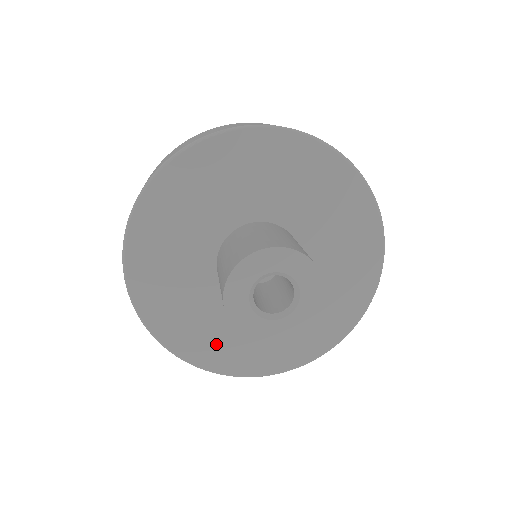
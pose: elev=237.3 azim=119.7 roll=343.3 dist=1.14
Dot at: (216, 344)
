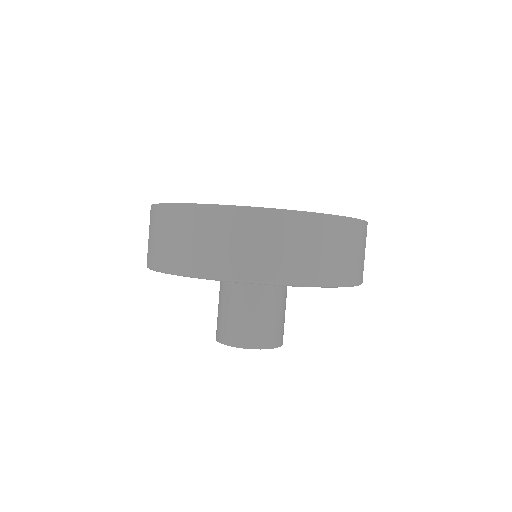
Dot at: occluded
